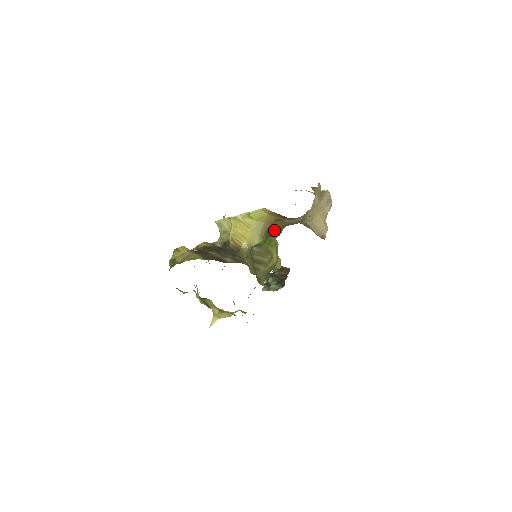
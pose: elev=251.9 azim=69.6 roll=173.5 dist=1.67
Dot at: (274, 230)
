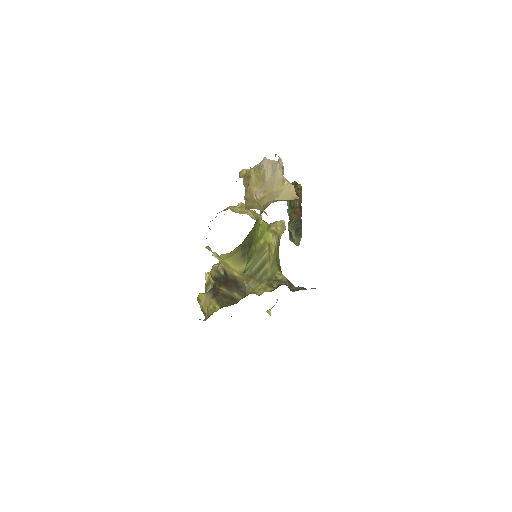
Dot at: (249, 243)
